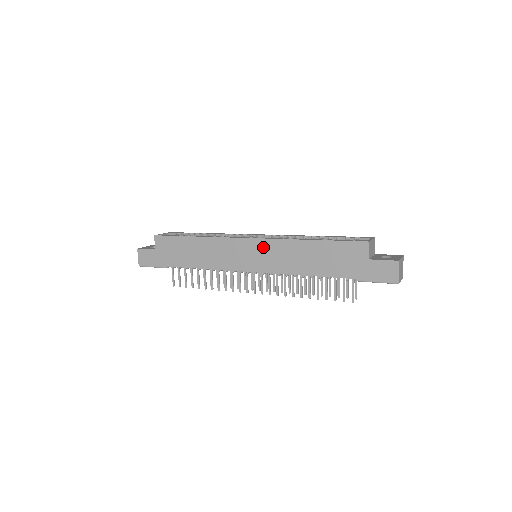
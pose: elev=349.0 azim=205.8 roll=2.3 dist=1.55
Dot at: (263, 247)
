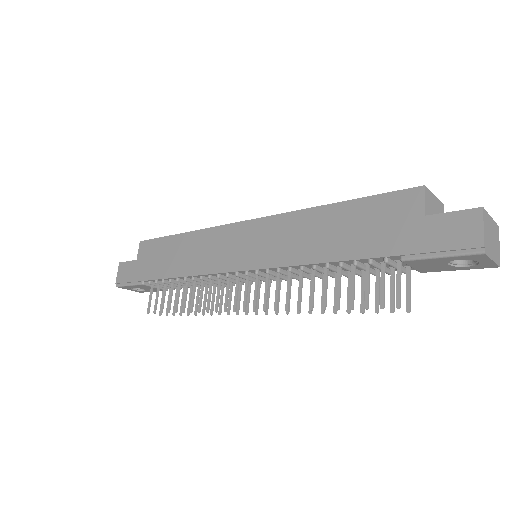
Dot at: (261, 230)
